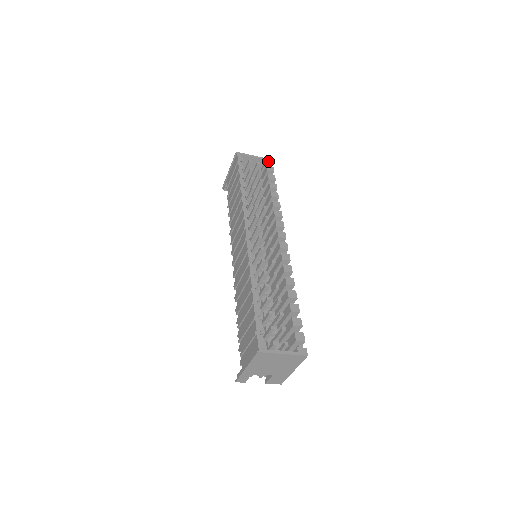
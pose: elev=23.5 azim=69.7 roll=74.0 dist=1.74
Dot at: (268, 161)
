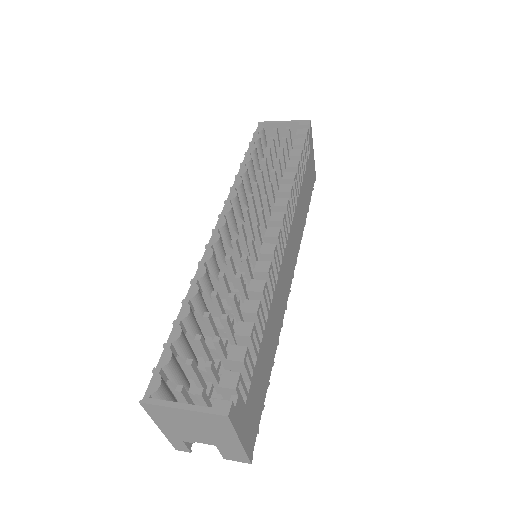
Dot at: (303, 123)
